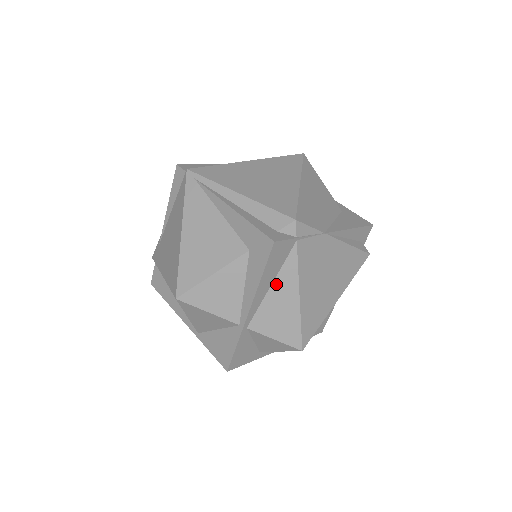
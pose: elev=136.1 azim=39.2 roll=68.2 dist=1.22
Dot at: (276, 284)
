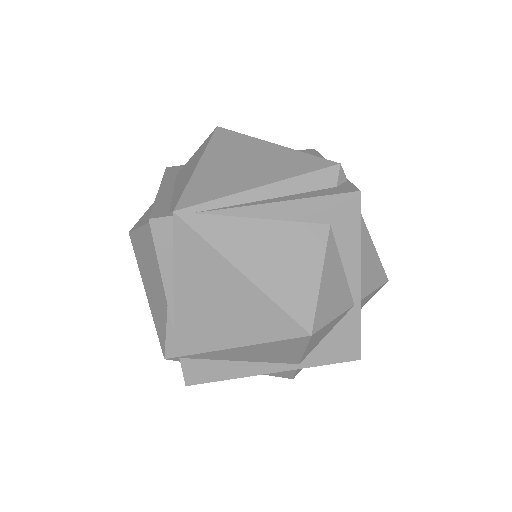
Dot at: occluded
